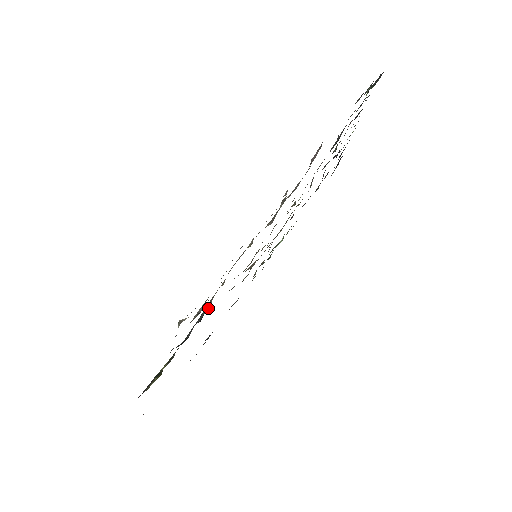
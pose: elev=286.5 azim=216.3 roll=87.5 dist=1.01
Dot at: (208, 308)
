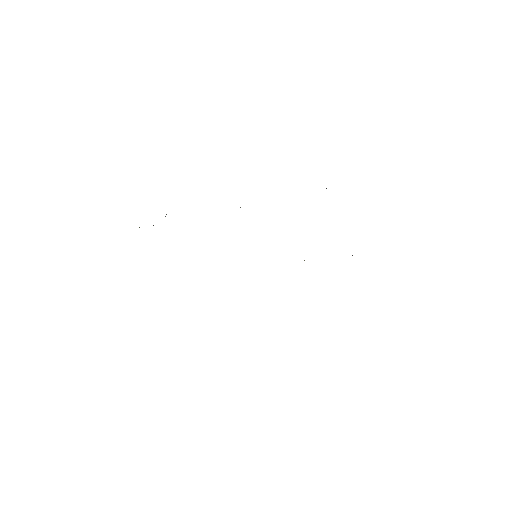
Dot at: occluded
